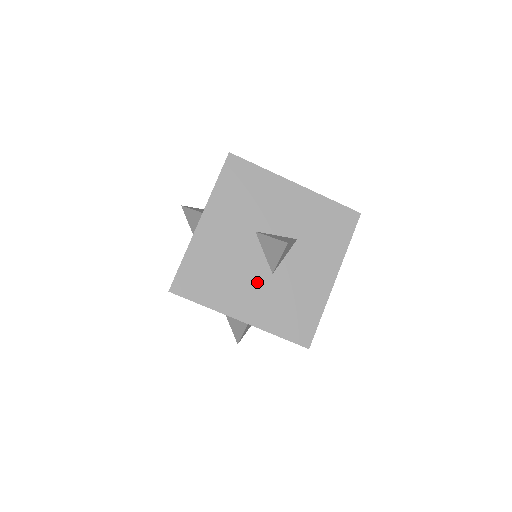
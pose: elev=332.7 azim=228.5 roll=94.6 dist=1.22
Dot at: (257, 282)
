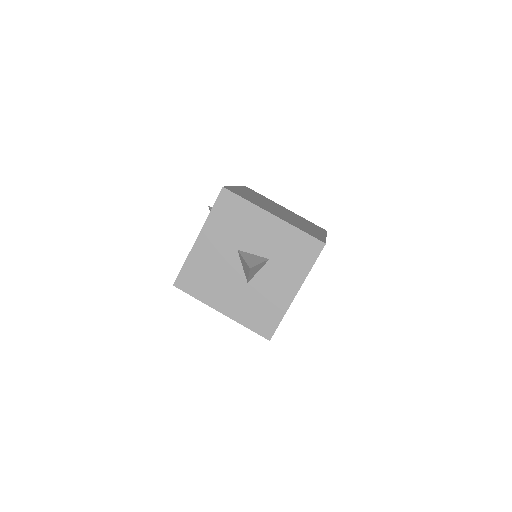
Dot at: (235, 287)
